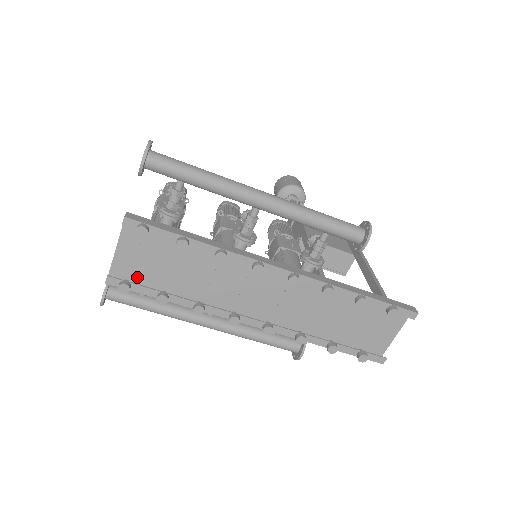
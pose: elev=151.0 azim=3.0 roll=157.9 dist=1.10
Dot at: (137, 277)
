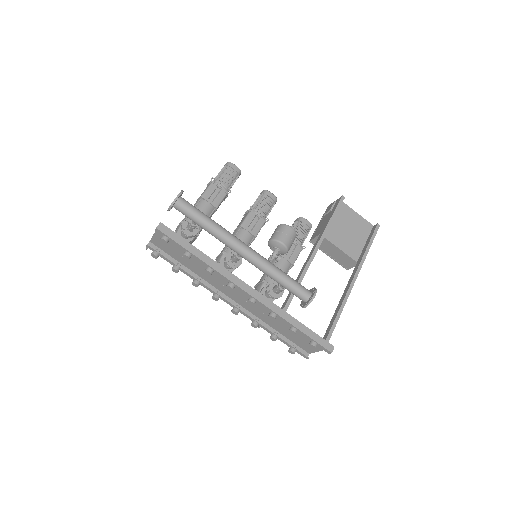
Dot at: (166, 249)
